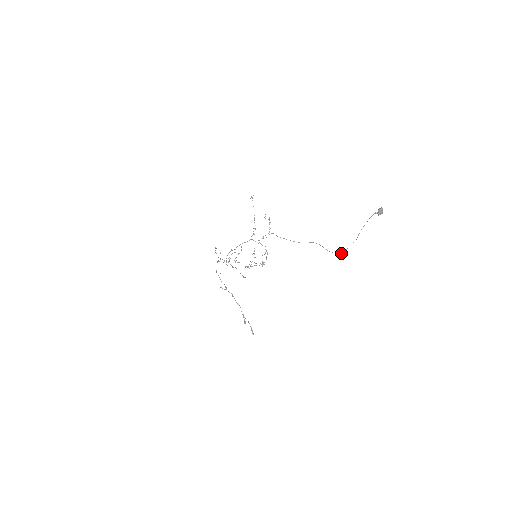
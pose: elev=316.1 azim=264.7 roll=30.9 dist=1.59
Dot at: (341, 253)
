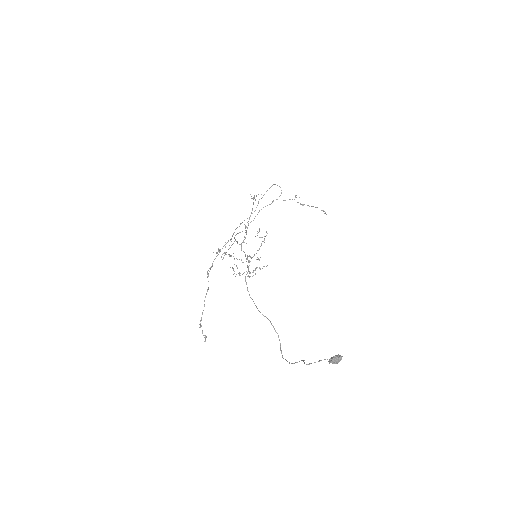
Dot at: (282, 356)
